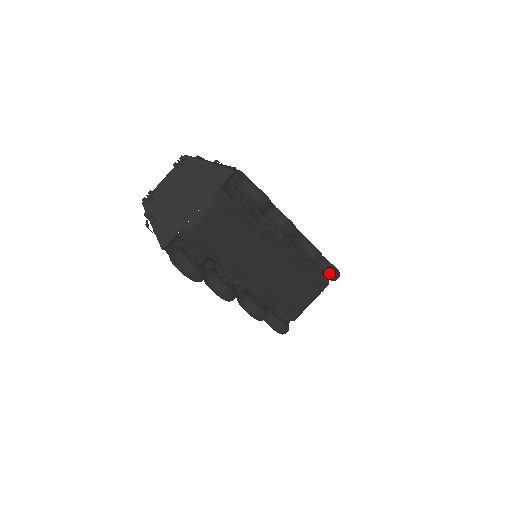
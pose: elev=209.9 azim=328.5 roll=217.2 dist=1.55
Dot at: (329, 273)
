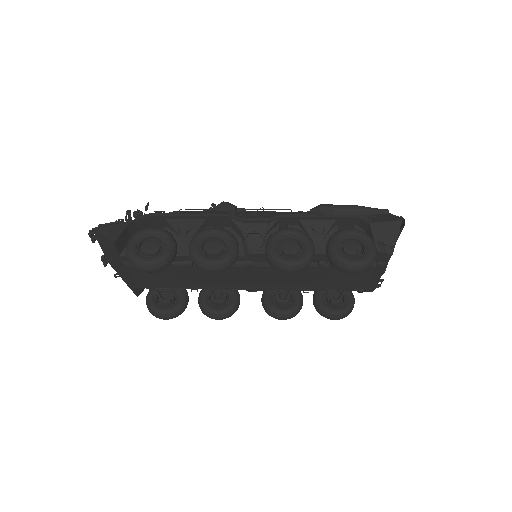
Dot at: (340, 270)
